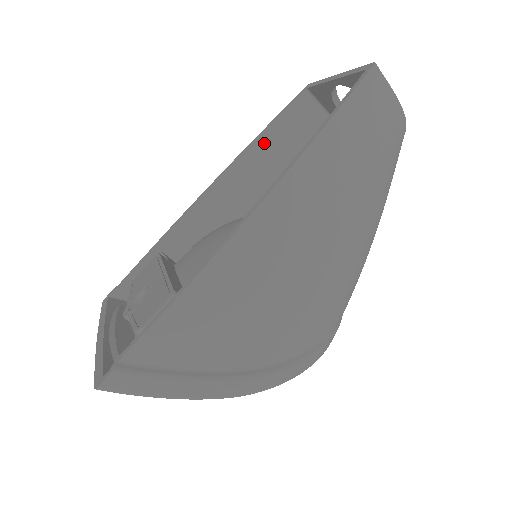
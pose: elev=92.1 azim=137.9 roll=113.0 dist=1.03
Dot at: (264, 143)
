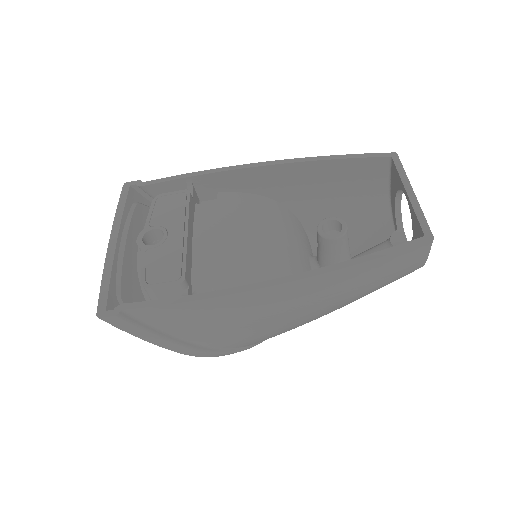
Dot at: (328, 166)
